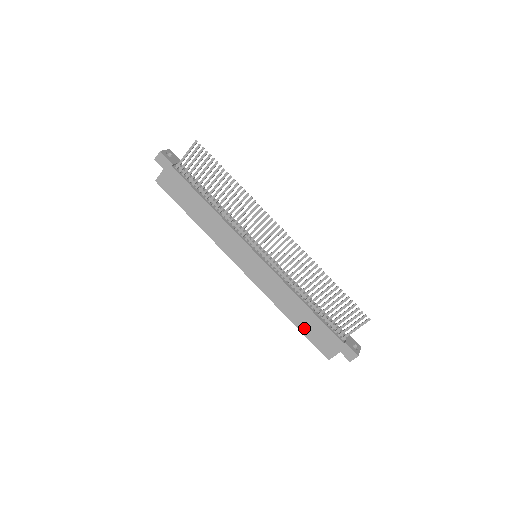
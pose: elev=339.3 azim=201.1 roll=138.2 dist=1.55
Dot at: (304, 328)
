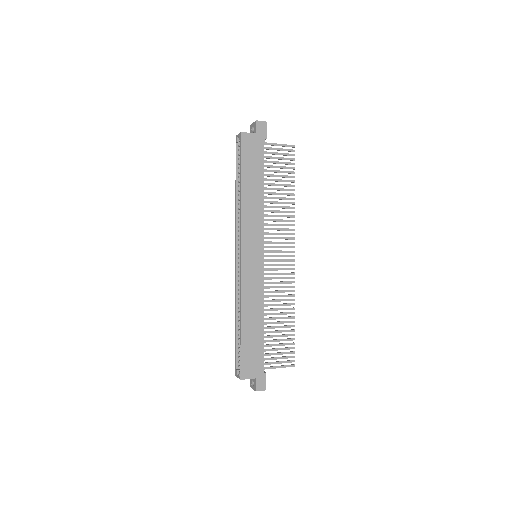
Dot at: (246, 339)
